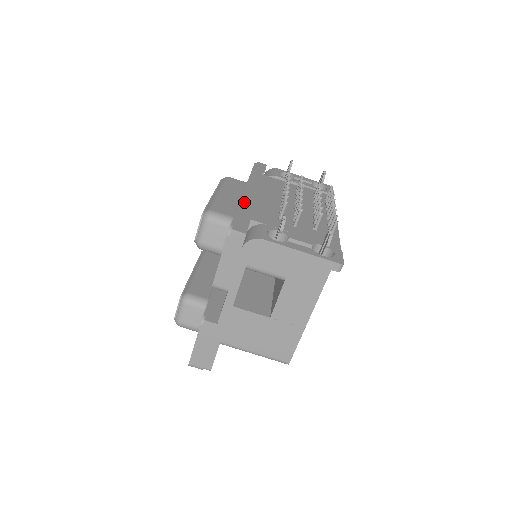
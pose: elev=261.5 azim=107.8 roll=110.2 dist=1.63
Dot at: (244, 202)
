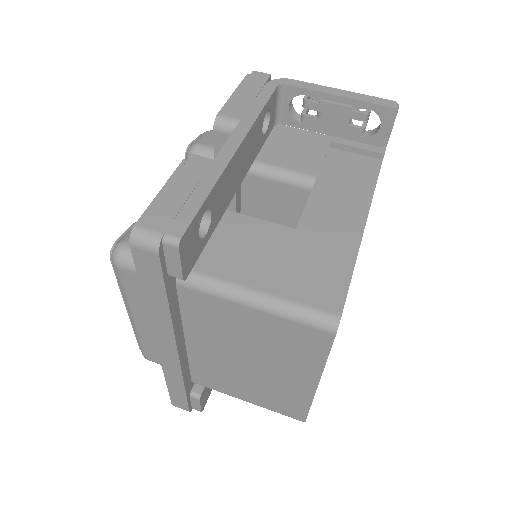
Dot at: occluded
